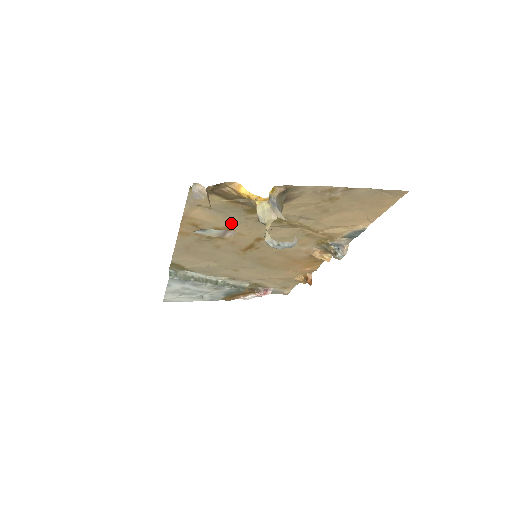
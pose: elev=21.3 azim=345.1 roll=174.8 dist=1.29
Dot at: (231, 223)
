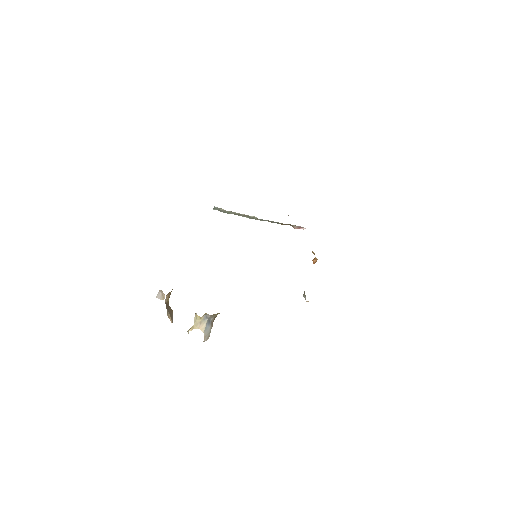
Dot at: occluded
